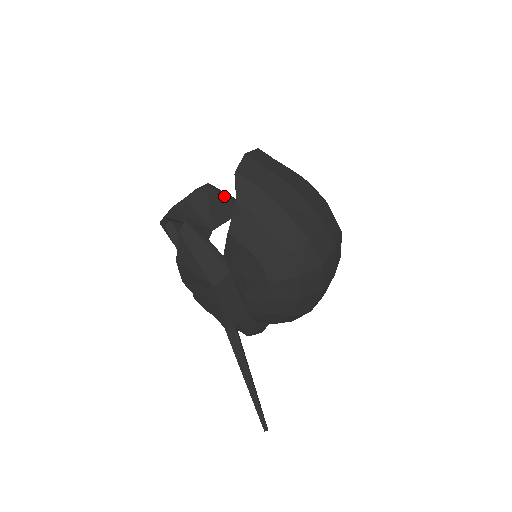
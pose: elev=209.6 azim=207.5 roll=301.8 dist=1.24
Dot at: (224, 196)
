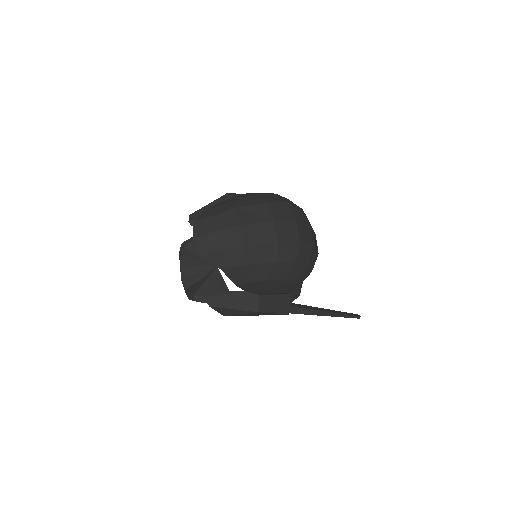
Dot at: occluded
